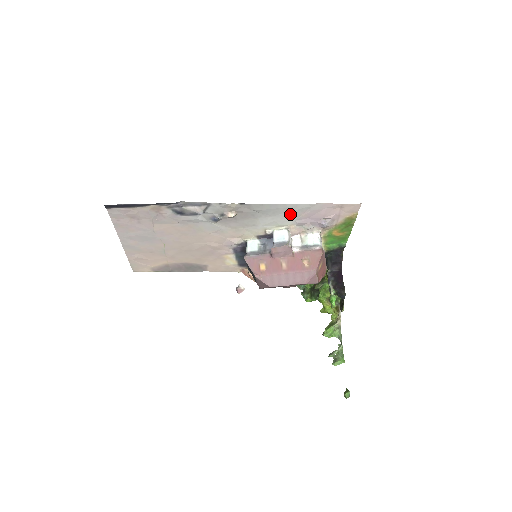
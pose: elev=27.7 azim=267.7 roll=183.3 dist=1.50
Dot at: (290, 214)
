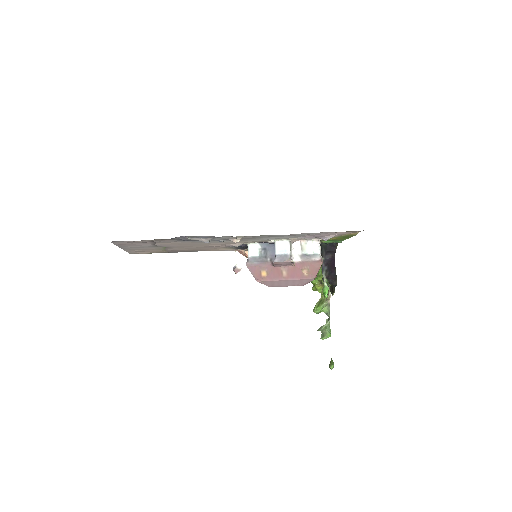
Dot at: (294, 236)
